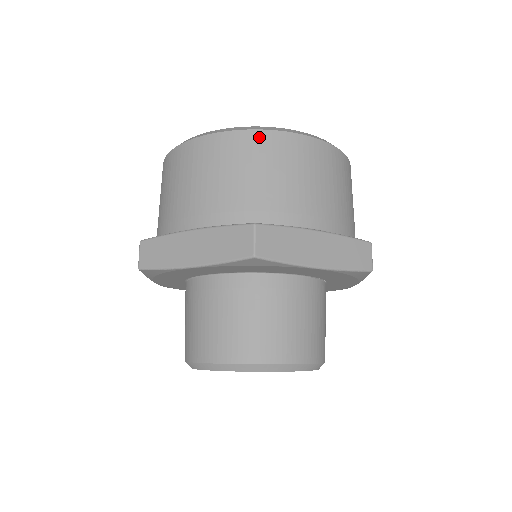
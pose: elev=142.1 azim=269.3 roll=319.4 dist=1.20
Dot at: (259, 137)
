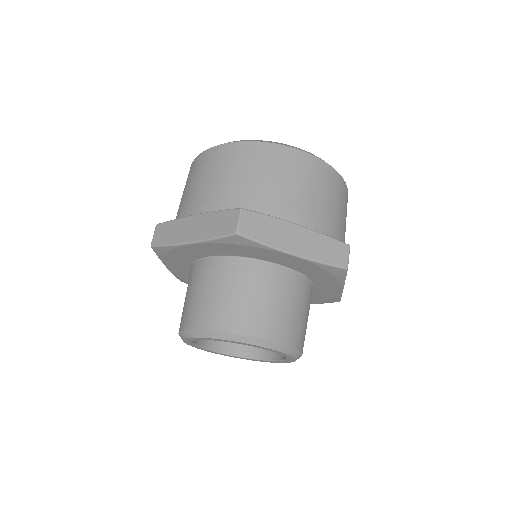
Dot at: (261, 147)
